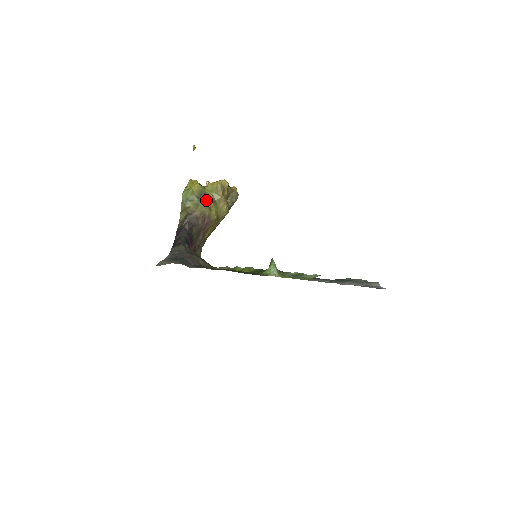
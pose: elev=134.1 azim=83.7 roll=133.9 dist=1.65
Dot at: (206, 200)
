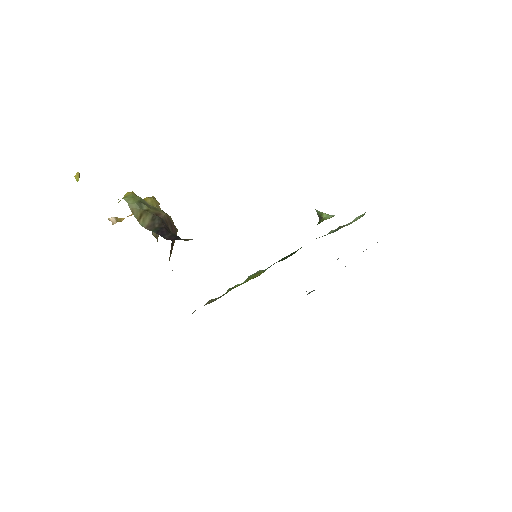
Dot at: occluded
